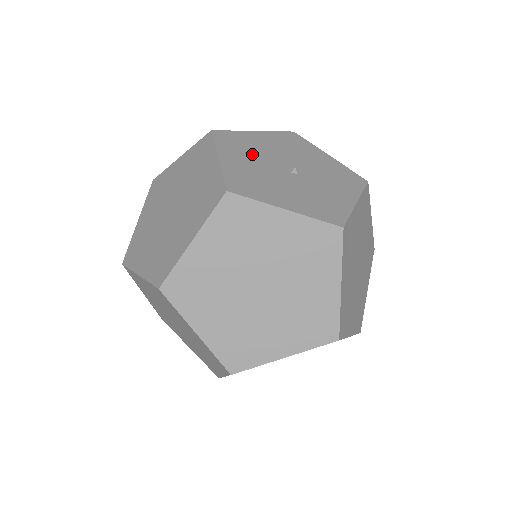
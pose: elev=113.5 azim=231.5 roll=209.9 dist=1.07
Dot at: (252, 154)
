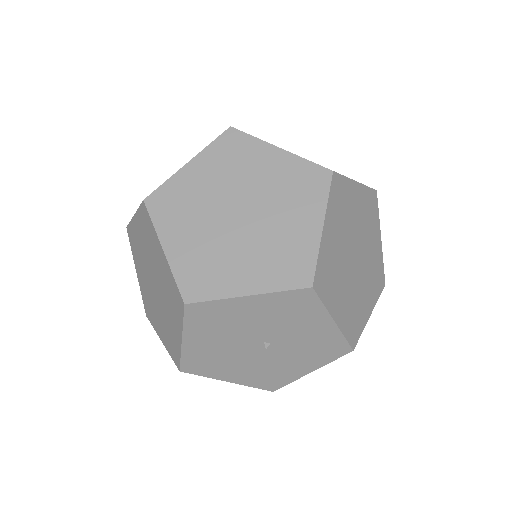
Dot at: (228, 361)
